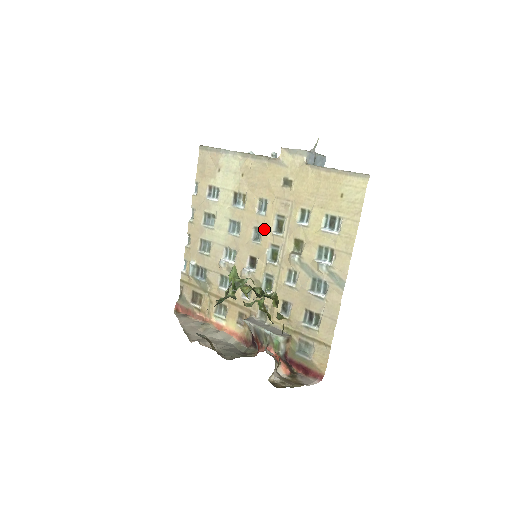
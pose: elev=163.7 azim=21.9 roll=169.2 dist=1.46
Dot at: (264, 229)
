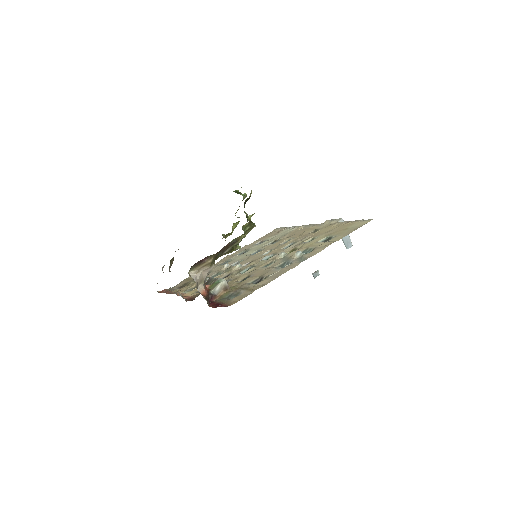
Dot at: (276, 249)
